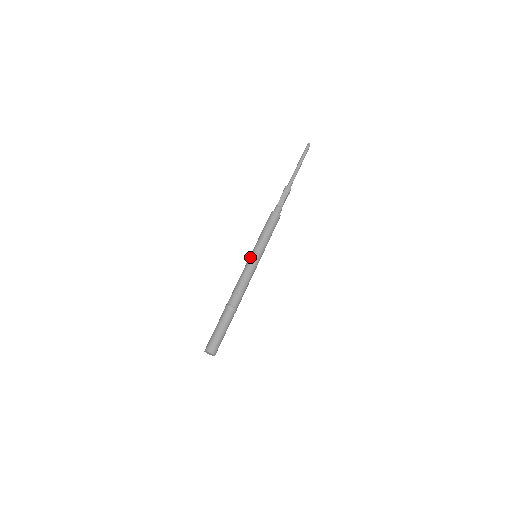
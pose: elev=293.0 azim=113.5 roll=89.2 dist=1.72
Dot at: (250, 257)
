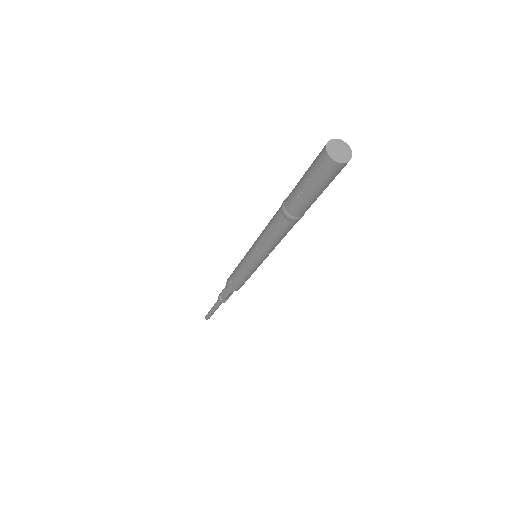
Dot at: (249, 250)
